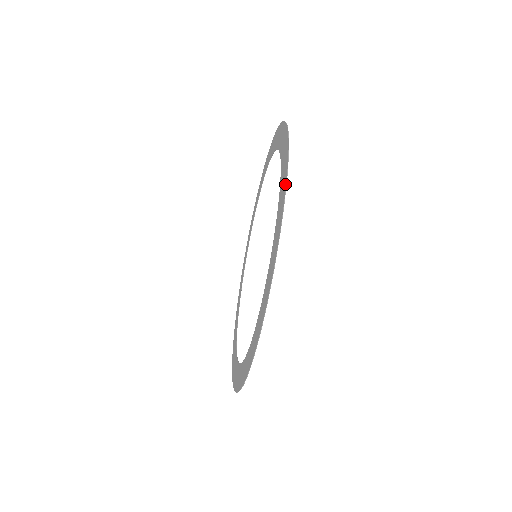
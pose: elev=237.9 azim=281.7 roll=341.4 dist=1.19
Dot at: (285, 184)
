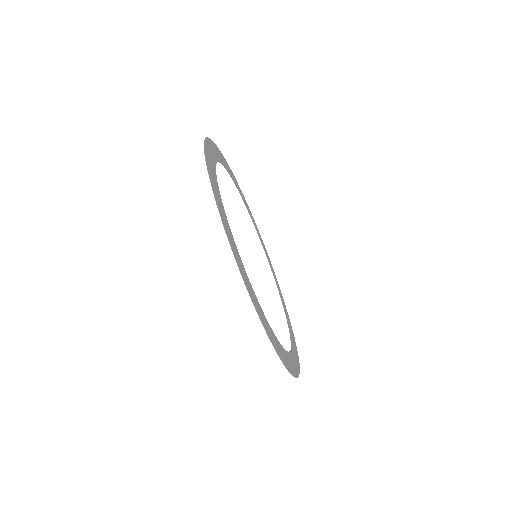
Dot at: (219, 213)
